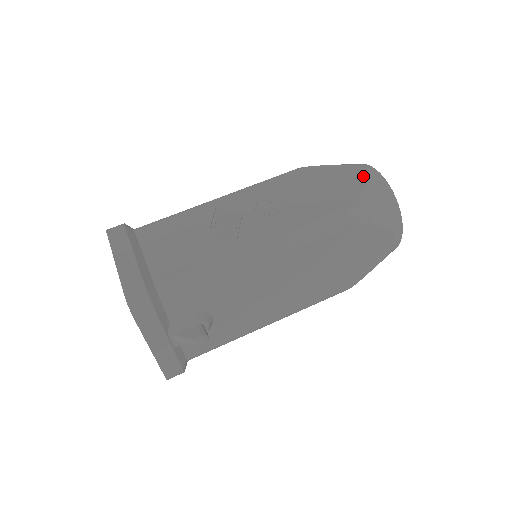
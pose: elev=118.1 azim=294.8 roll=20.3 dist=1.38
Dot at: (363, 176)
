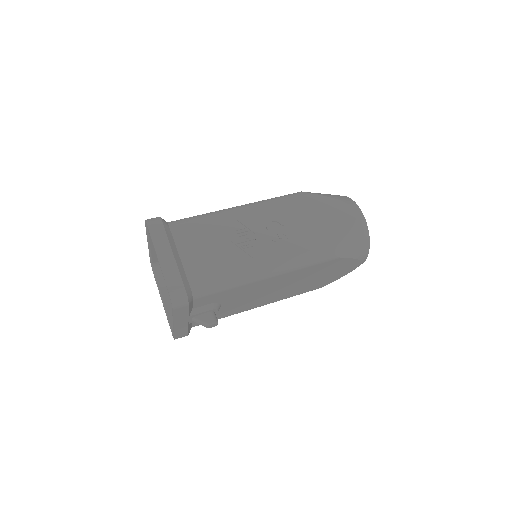
Dot at: (351, 216)
